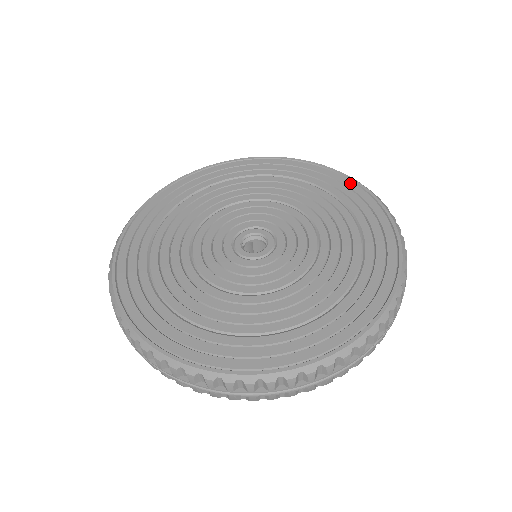
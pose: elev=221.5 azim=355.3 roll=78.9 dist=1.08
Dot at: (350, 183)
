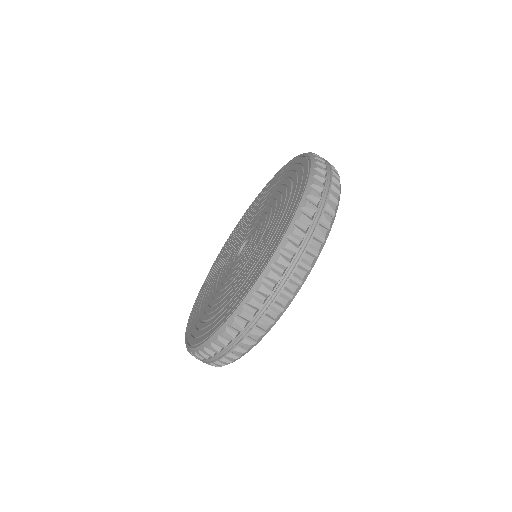
Dot at: (267, 185)
